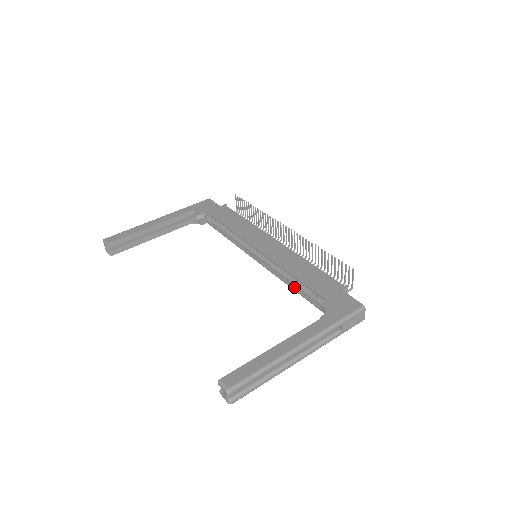
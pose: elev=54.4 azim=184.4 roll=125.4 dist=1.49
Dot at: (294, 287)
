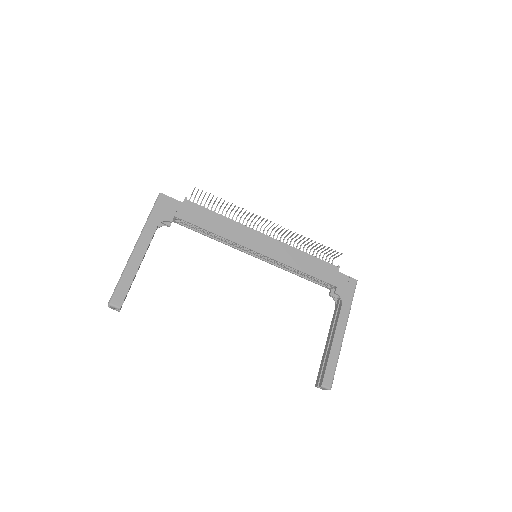
Dot at: (298, 274)
